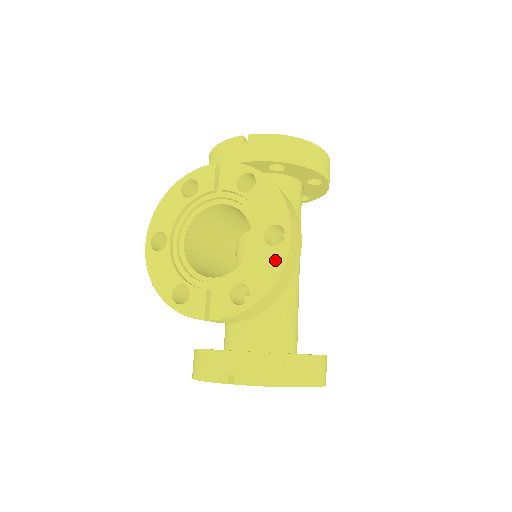
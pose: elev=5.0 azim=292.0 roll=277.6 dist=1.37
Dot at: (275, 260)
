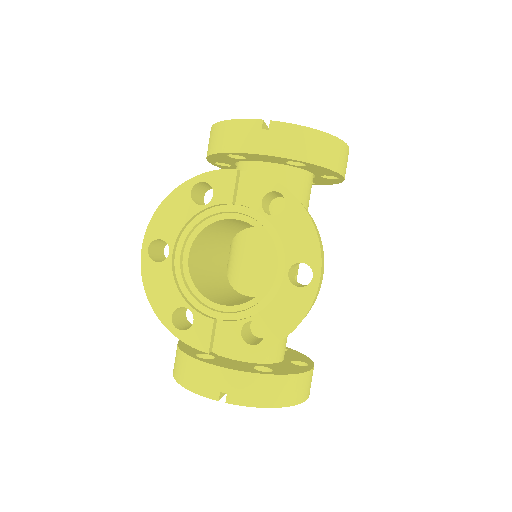
Dot at: (298, 303)
